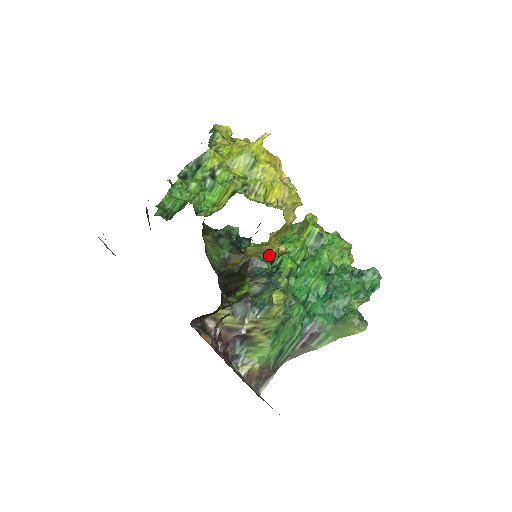
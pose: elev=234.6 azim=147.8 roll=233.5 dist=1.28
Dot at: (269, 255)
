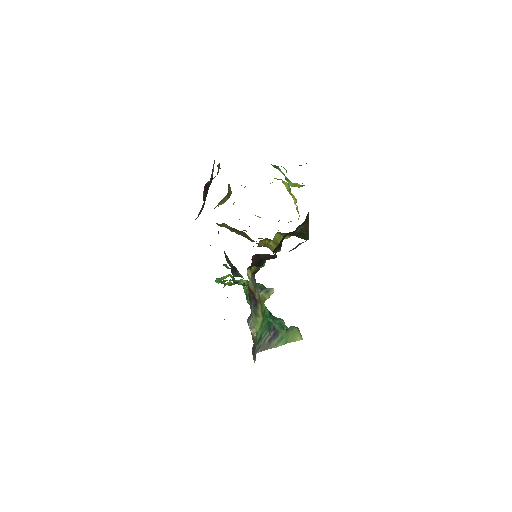
Dot at: occluded
